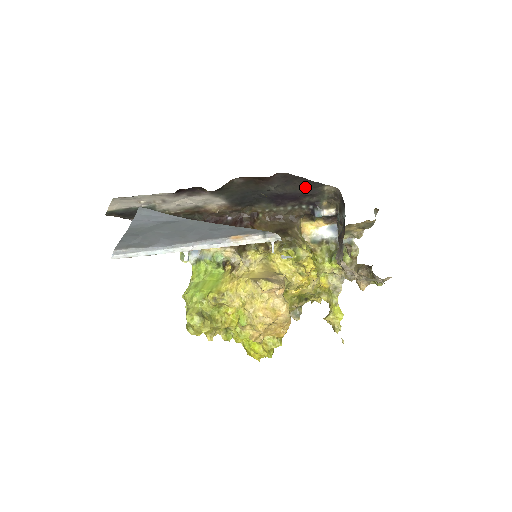
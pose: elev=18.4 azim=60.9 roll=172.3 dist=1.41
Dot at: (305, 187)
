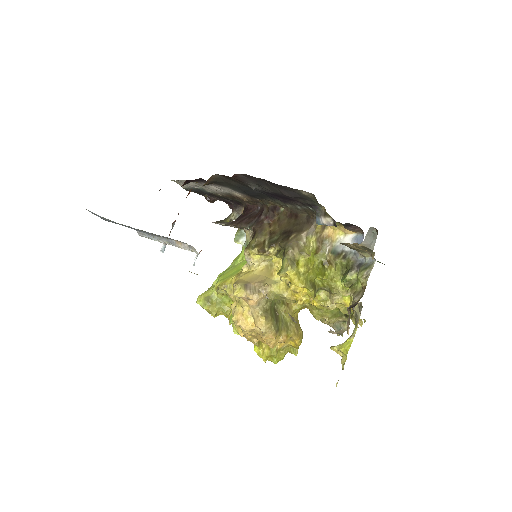
Dot at: (281, 189)
